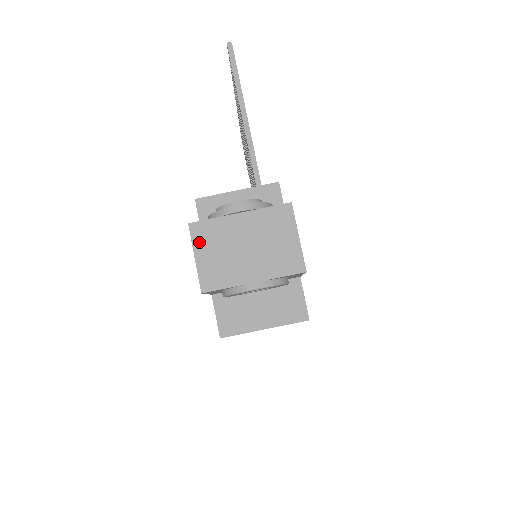
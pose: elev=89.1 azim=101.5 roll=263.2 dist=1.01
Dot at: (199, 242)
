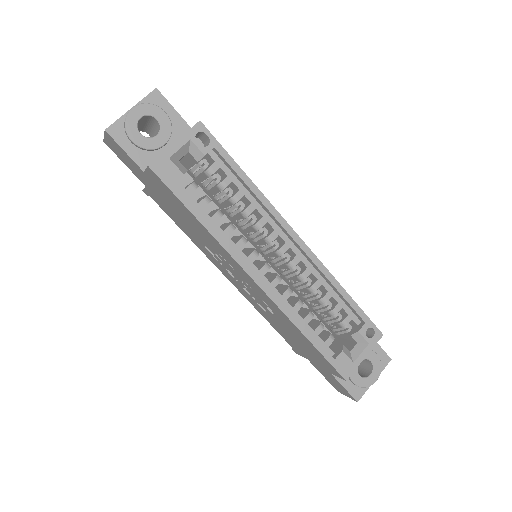
Dot at: occluded
